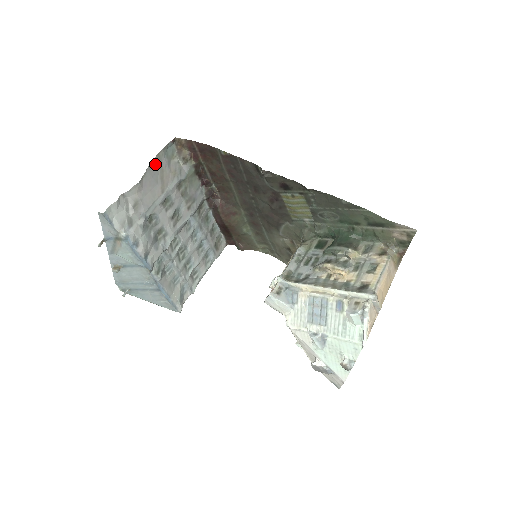
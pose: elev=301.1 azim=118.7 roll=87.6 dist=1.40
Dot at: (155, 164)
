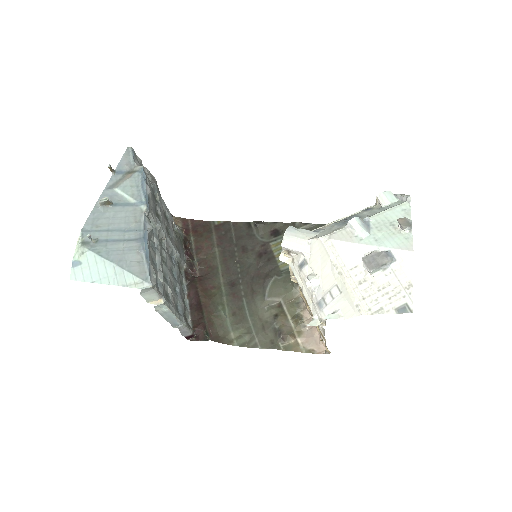
Dot at: occluded
